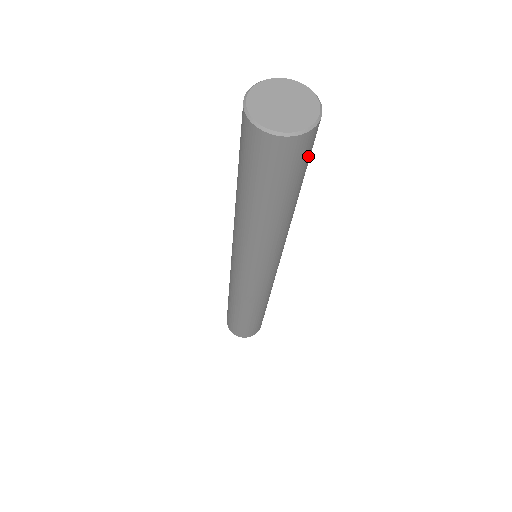
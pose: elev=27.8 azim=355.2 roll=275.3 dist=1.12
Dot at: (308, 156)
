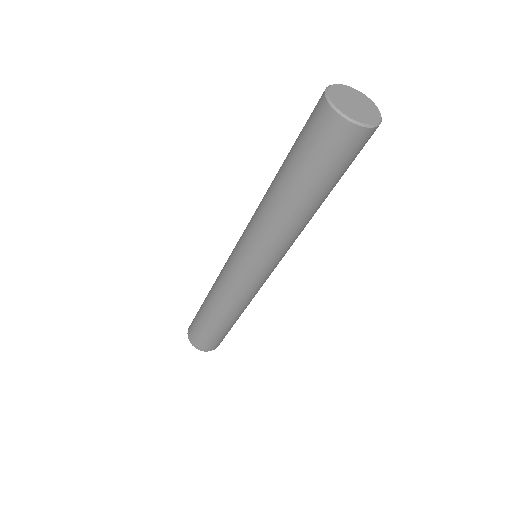
Dot at: occluded
